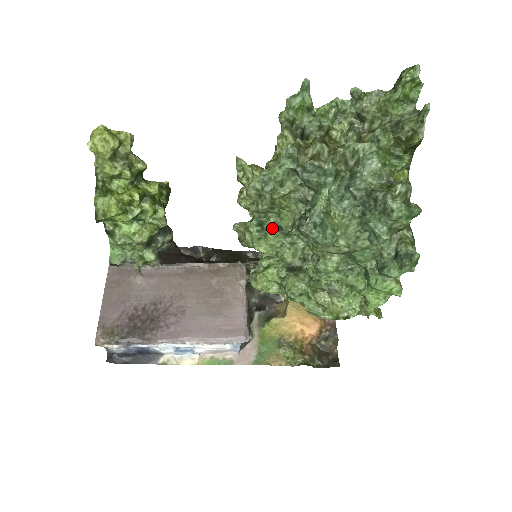
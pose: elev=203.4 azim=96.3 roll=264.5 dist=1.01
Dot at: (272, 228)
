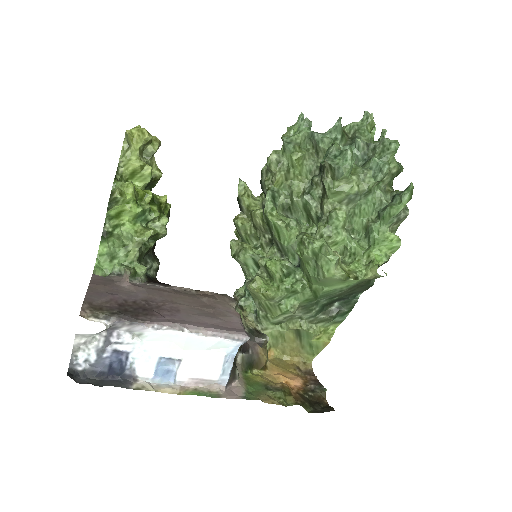
Dot at: (281, 206)
